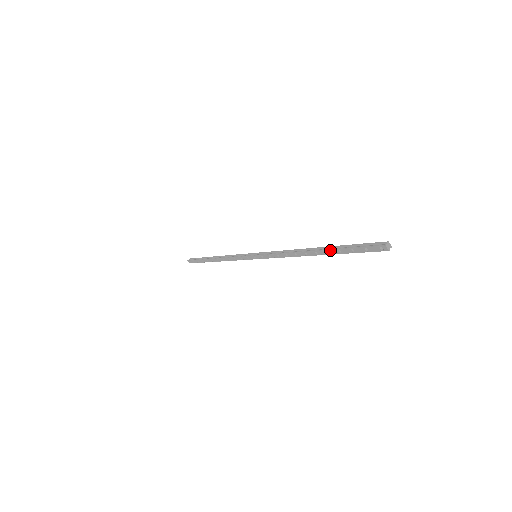
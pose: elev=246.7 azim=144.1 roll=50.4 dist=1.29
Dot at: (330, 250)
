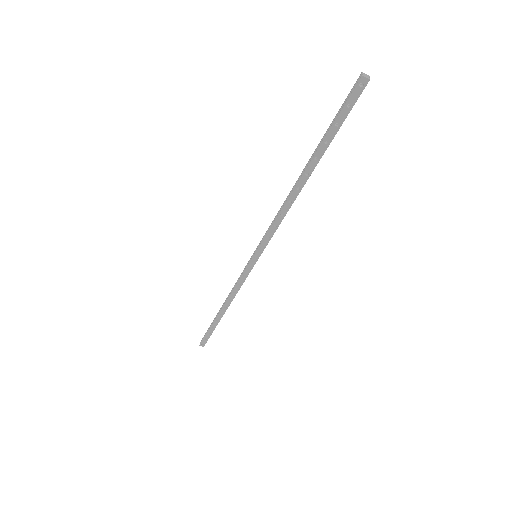
Dot at: (316, 153)
